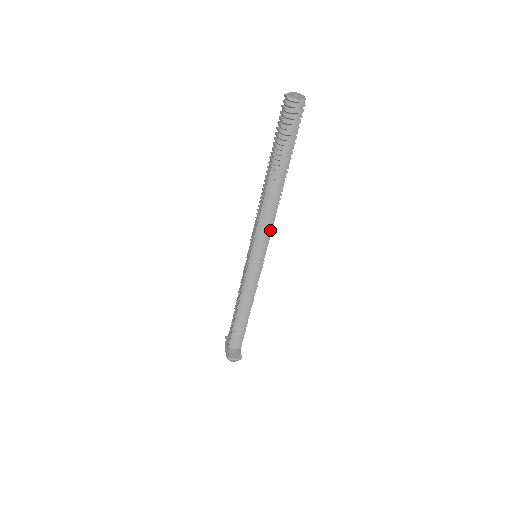
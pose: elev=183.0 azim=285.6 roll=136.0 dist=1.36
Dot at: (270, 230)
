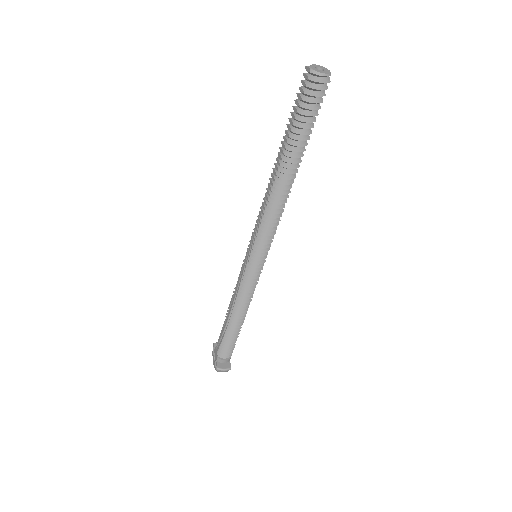
Dot at: (275, 227)
